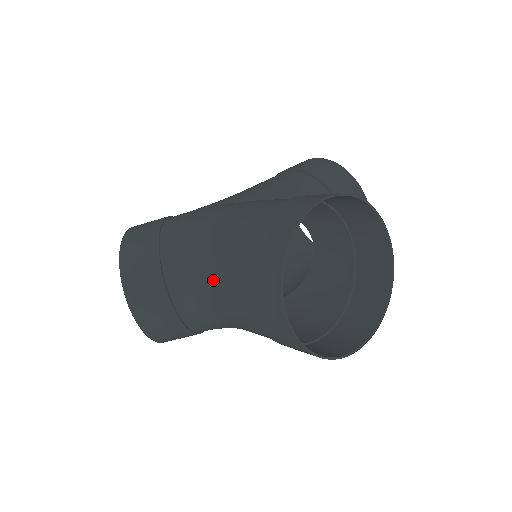
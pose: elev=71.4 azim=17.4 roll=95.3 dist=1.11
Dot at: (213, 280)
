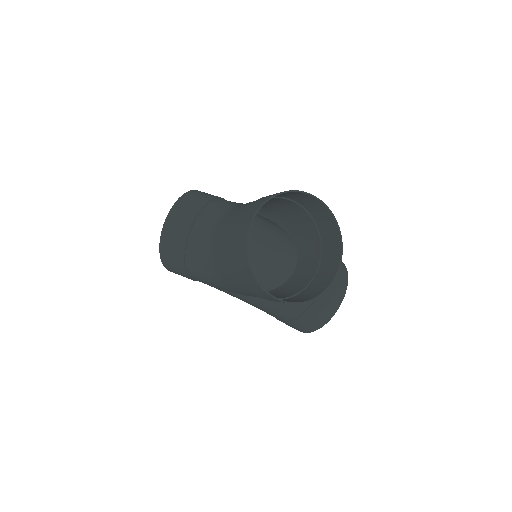
Dot at: (228, 215)
